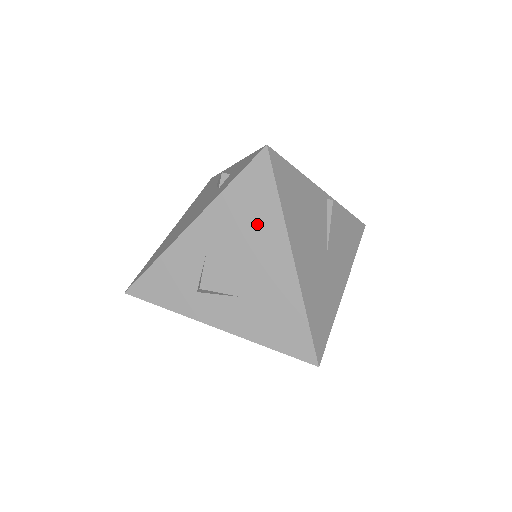
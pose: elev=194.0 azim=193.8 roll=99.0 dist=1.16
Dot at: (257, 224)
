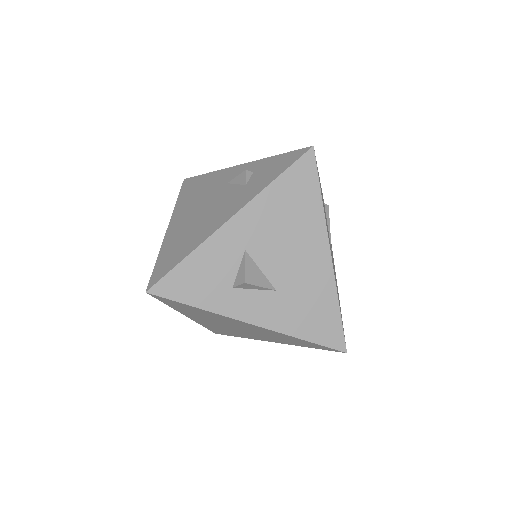
Dot at: (299, 219)
